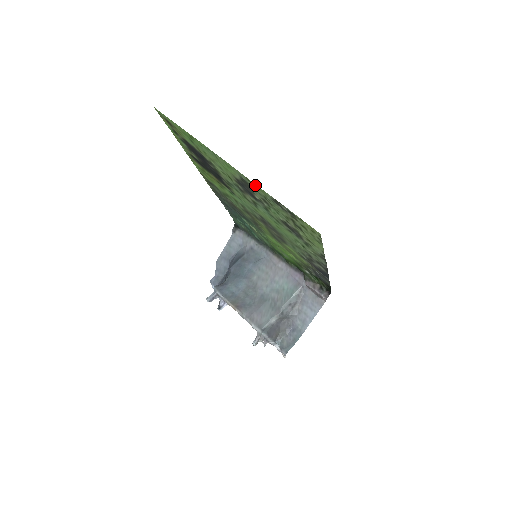
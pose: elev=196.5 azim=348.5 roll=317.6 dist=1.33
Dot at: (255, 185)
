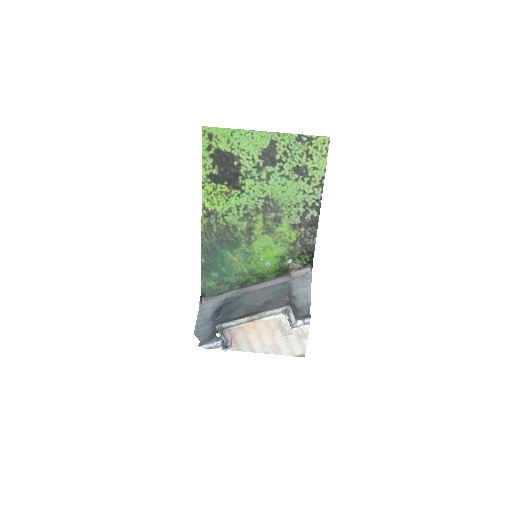
Dot at: (284, 135)
